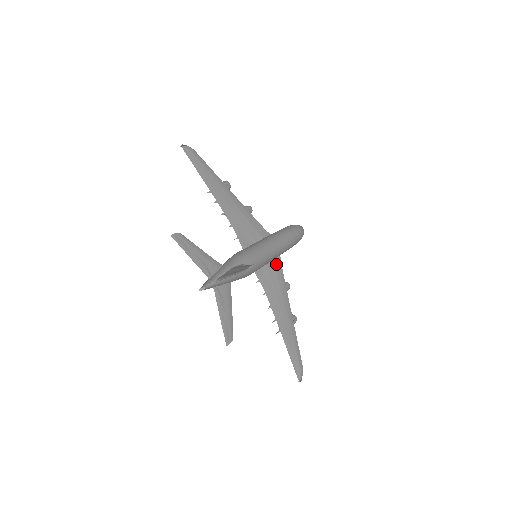
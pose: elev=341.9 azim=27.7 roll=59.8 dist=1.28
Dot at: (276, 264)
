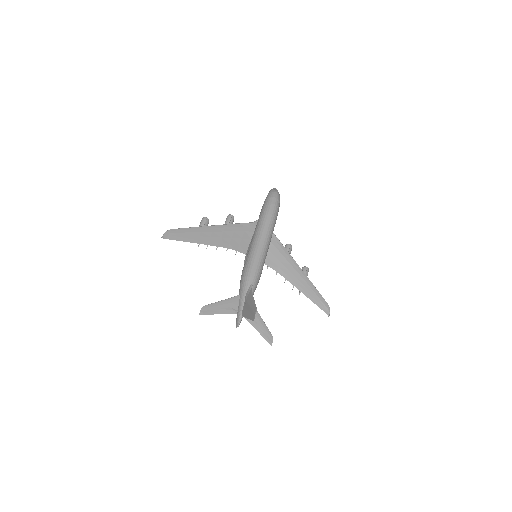
Dot at: (273, 241)
